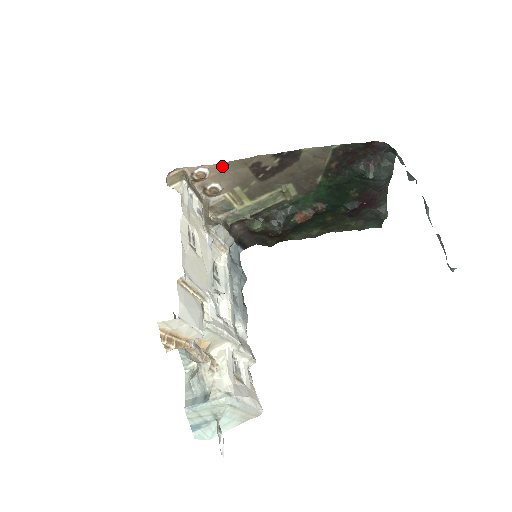
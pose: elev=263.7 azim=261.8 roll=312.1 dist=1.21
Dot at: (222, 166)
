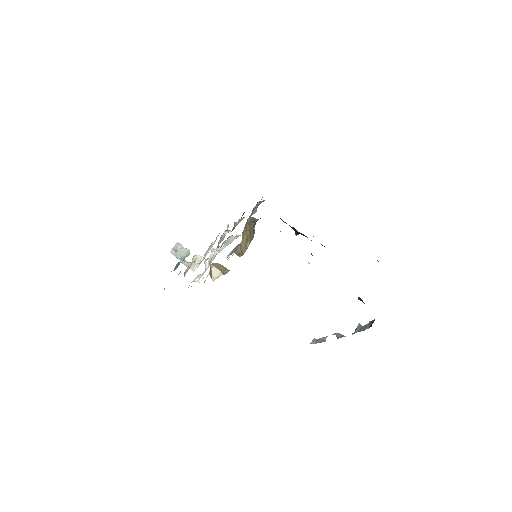
Dot at: occluded
